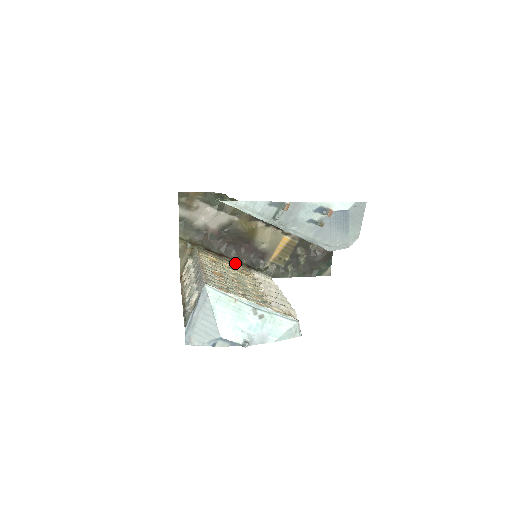
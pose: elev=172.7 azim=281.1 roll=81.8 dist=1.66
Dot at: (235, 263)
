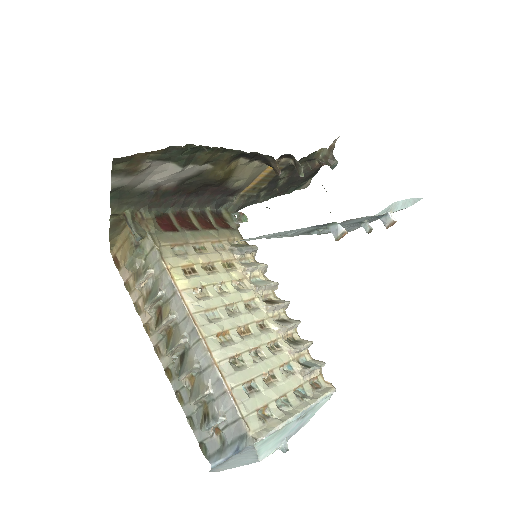
Dot at: (206, 236)
